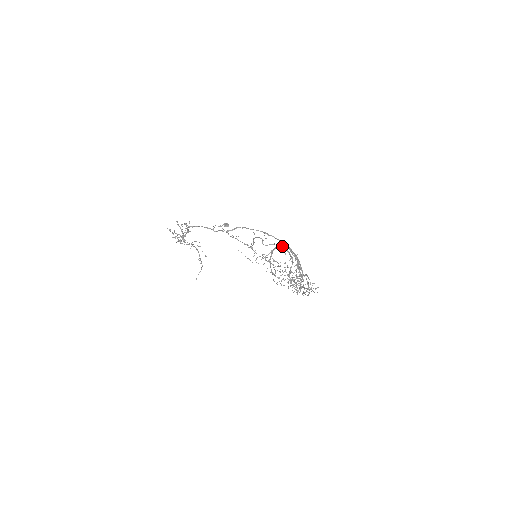
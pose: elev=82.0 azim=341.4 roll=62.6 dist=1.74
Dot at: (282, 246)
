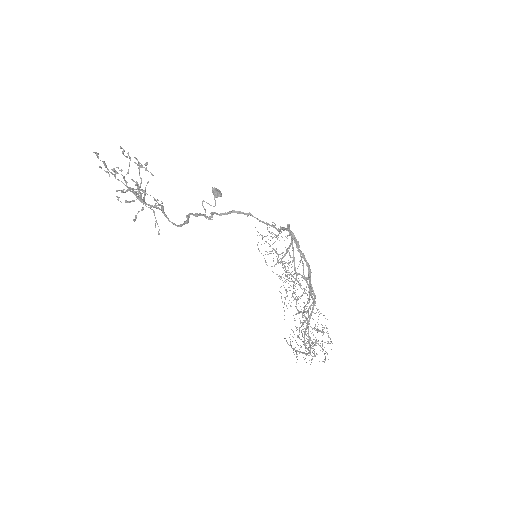
Dot at: (310, 284)
